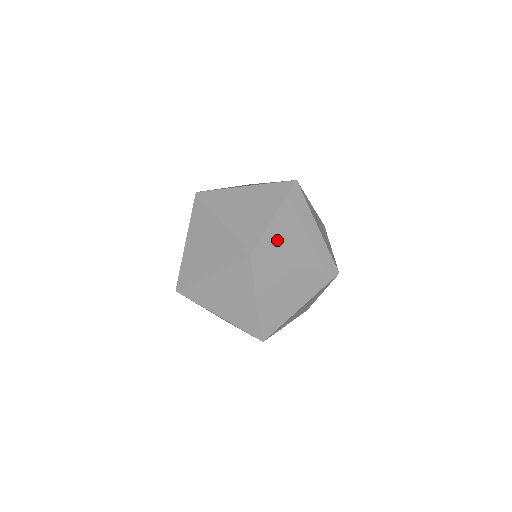
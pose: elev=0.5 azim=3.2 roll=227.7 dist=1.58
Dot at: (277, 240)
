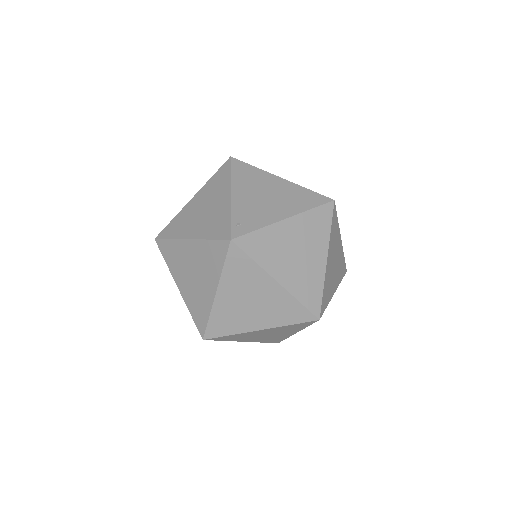
Dot at: (335, 237)
